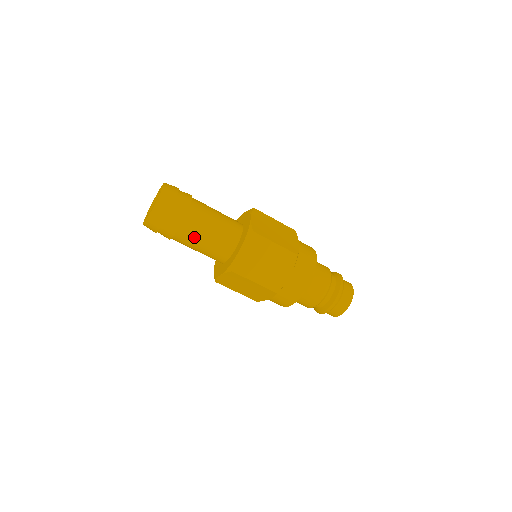
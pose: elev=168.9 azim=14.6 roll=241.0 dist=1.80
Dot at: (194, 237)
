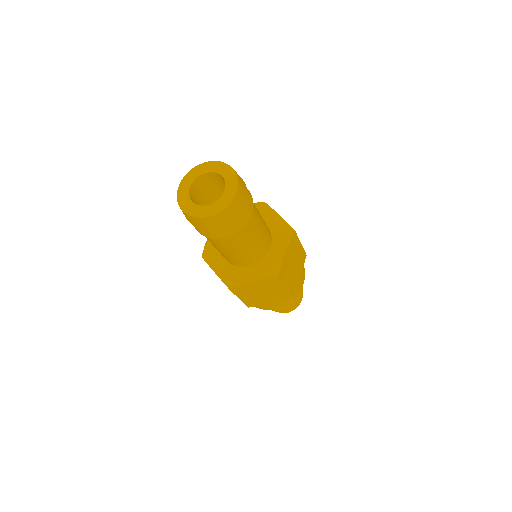
Dot at: (221, 246)
